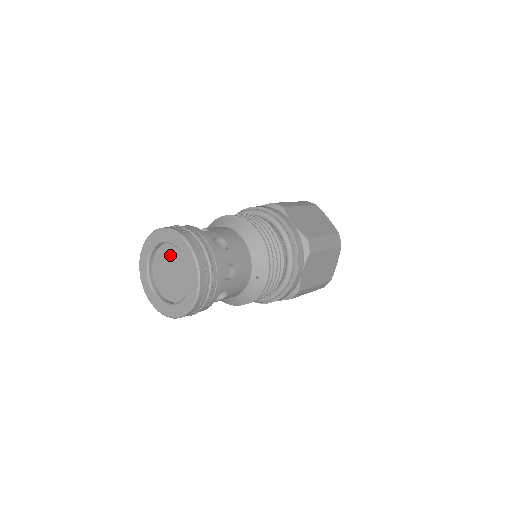
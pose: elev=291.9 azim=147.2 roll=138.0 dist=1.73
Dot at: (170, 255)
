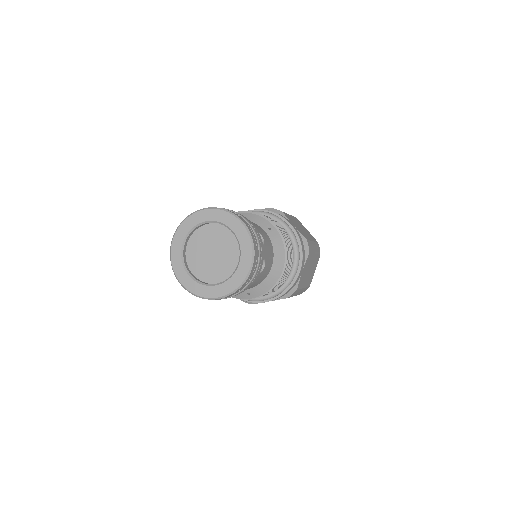
Dot at: (227, 244)
